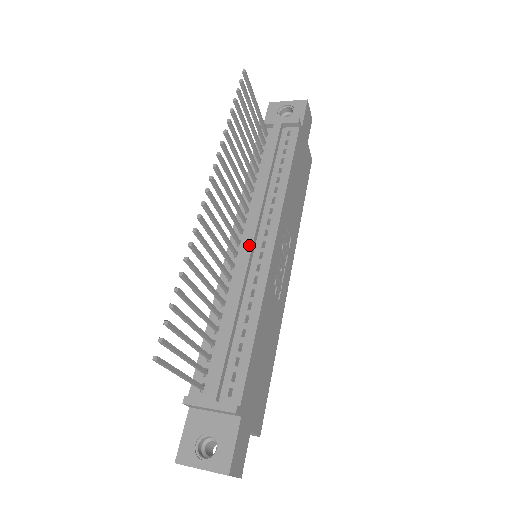
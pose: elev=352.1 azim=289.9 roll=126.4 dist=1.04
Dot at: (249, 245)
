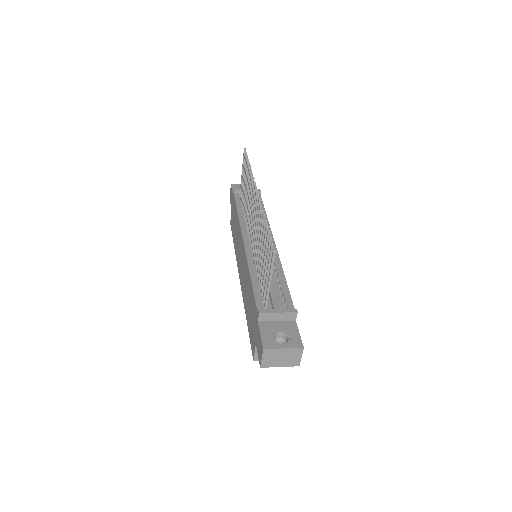
Dot at: occluded
